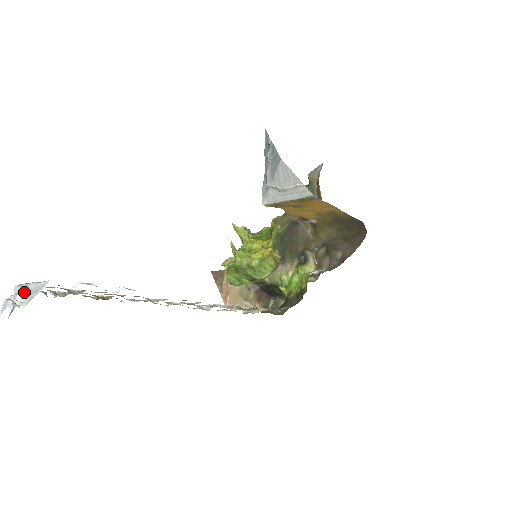
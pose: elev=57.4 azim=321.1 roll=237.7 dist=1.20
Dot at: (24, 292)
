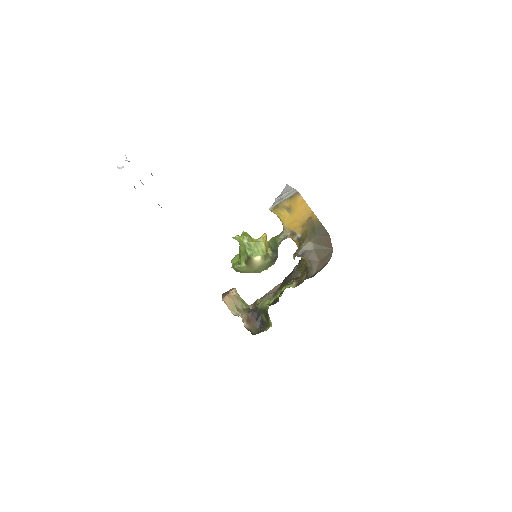
Dot at: occluded
